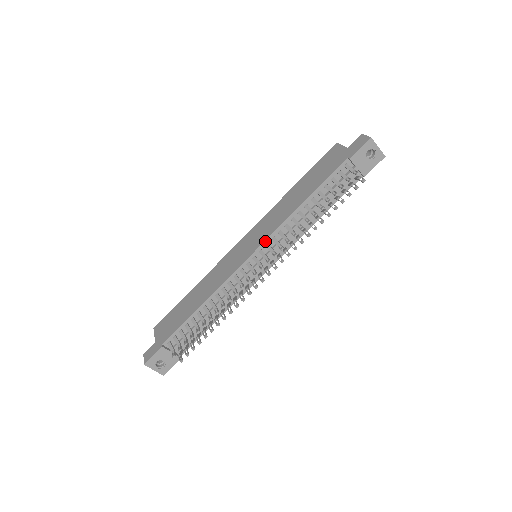
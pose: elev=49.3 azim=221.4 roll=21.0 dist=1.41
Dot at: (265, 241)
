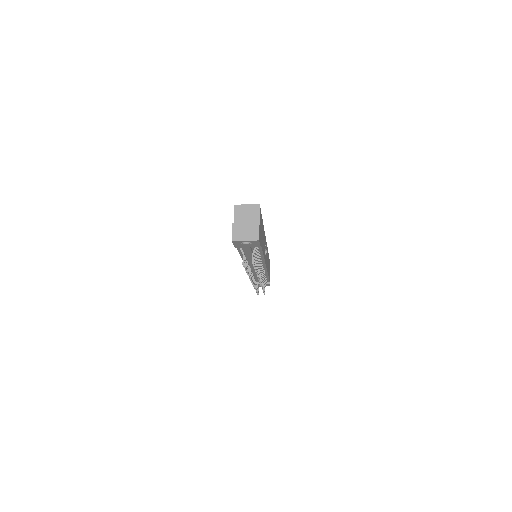
Dot at: occluded
